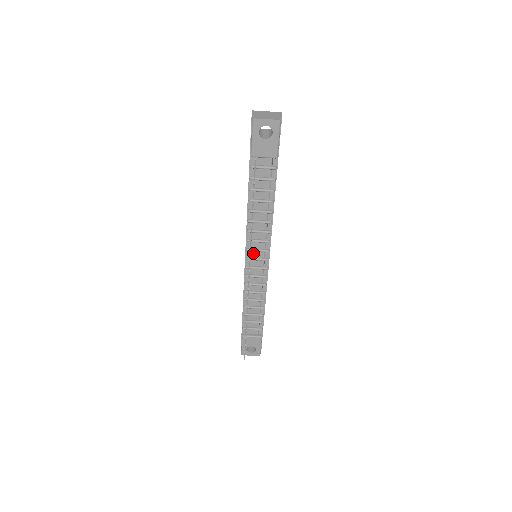
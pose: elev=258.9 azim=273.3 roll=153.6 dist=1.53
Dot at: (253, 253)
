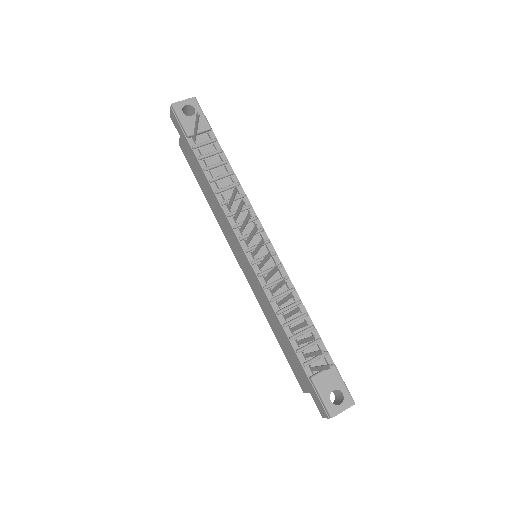
Dot at: occluded
